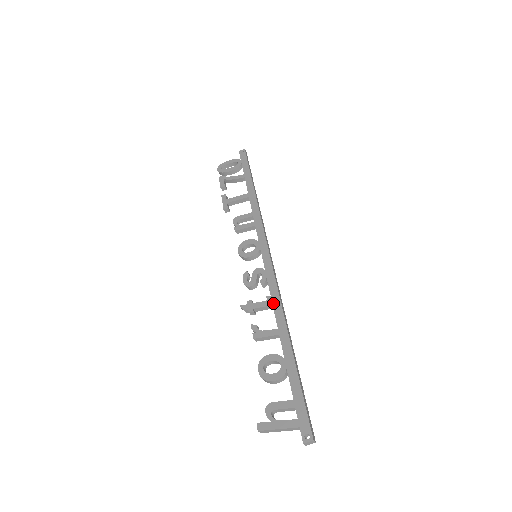
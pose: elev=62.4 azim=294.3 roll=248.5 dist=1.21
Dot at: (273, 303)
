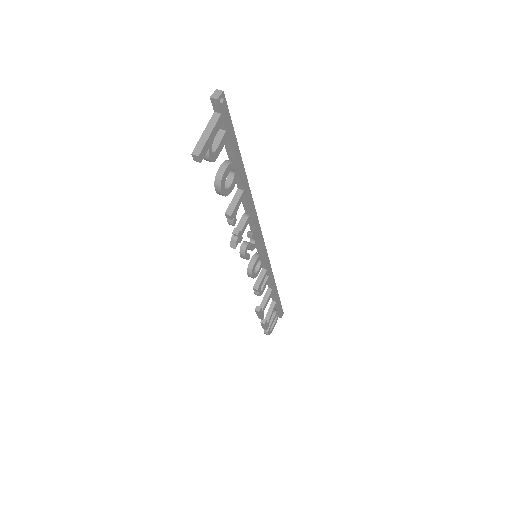
Dot at: (245, 211)
